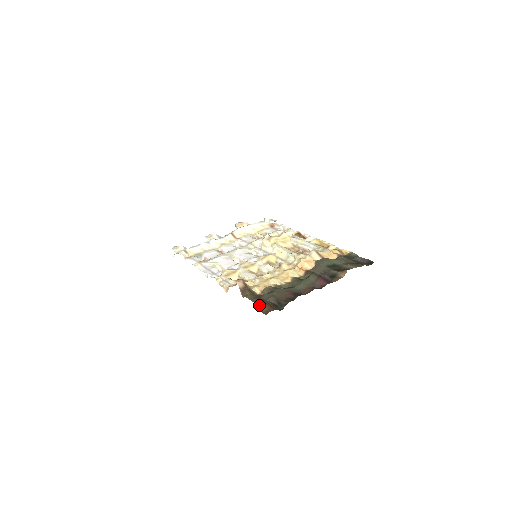
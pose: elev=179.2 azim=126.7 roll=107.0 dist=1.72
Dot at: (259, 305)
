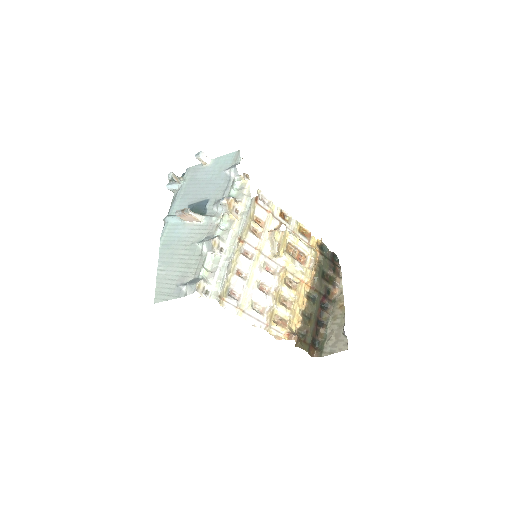
Dot at: (309, 351)
